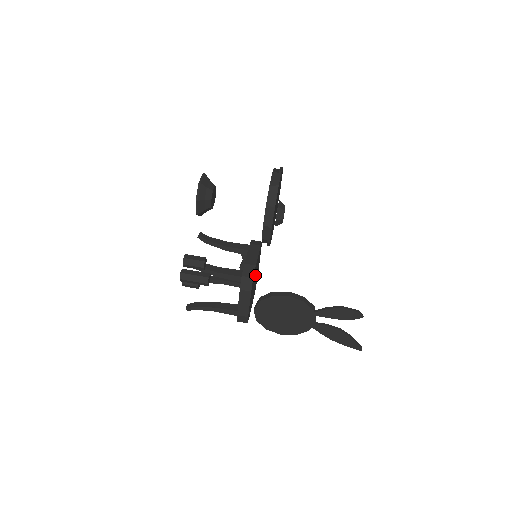
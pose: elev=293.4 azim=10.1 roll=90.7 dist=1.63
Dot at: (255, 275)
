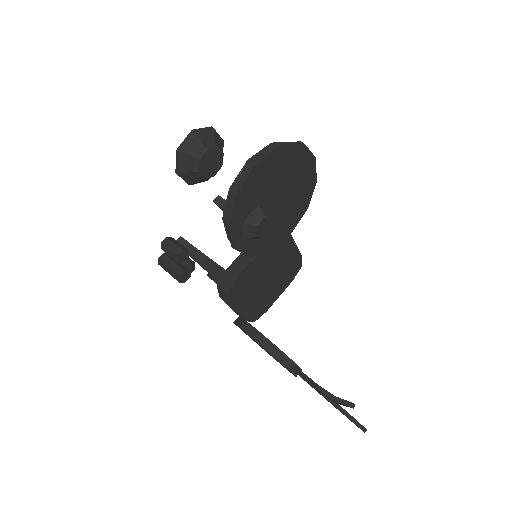
Dot at: (259, 276)
